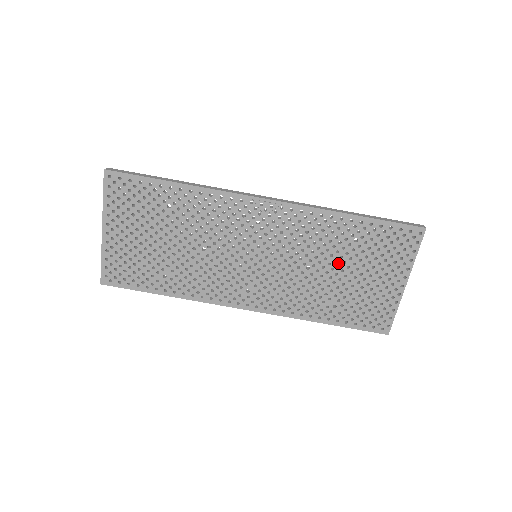
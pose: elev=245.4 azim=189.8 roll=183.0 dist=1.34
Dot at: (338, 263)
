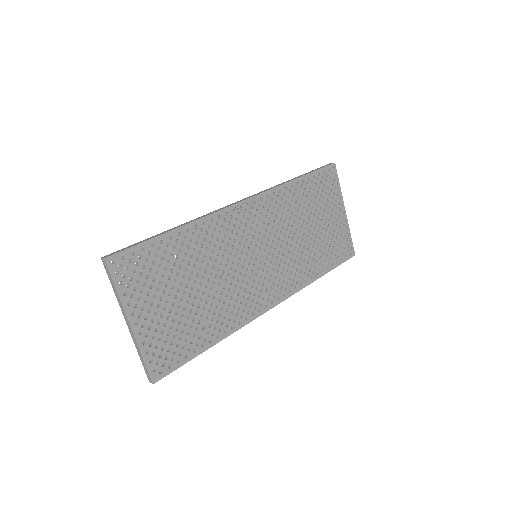
Dot at: (306, 222)
